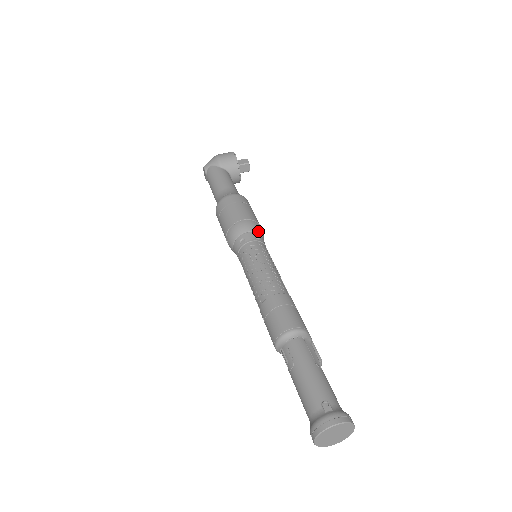
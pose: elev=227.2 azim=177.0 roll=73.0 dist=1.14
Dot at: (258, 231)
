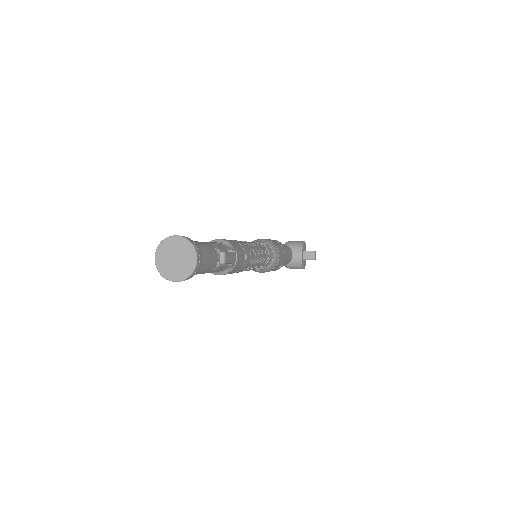
Dot at: (269, 244)
